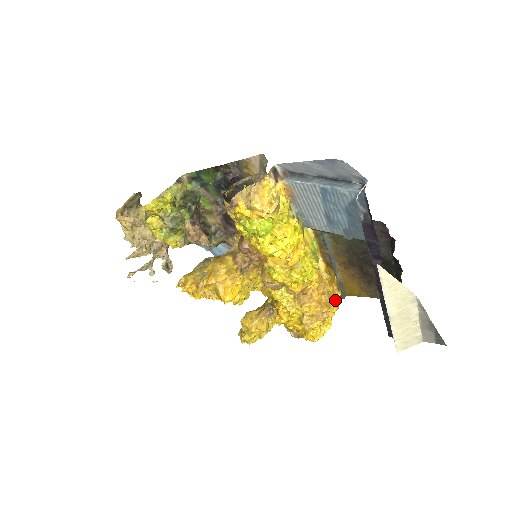
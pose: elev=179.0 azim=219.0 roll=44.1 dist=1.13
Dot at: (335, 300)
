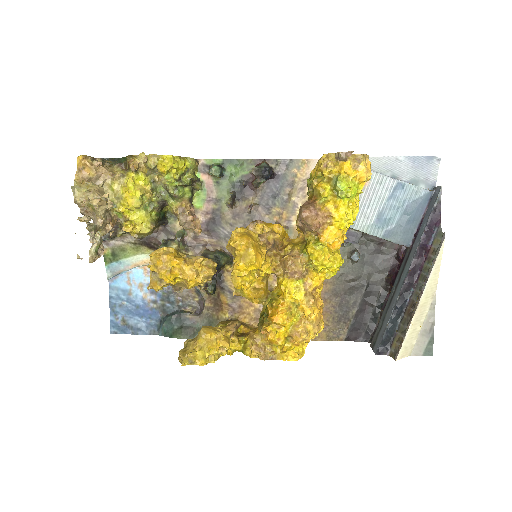
Dot at: occluded
